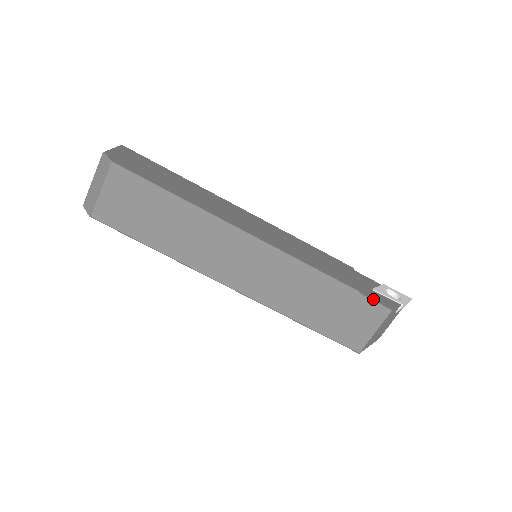
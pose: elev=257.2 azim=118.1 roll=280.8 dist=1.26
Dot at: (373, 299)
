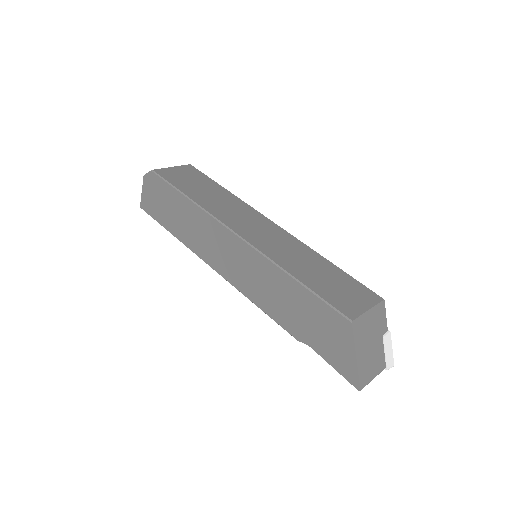
Dot at: (365, 288)
